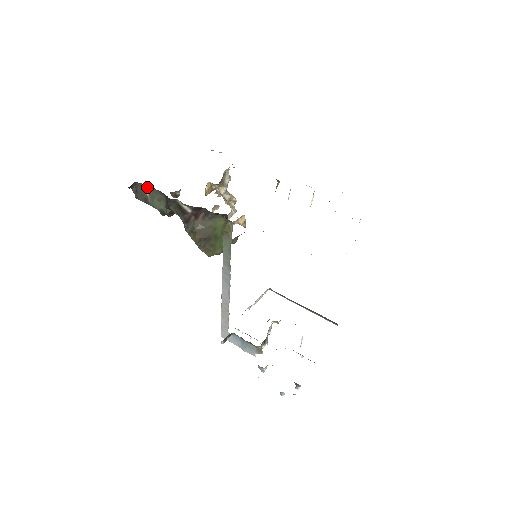
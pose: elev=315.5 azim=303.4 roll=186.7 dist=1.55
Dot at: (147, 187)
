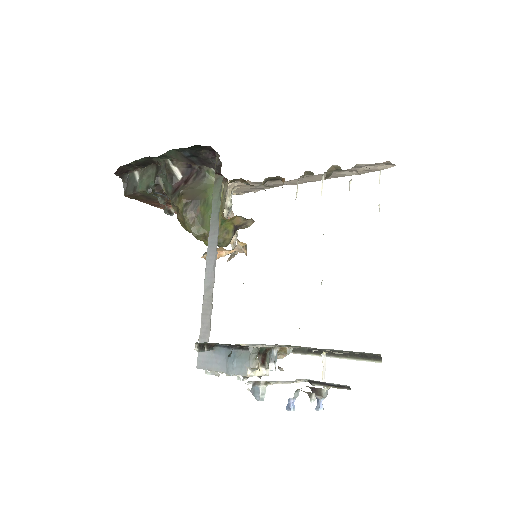
Dot at: (139, 171)
